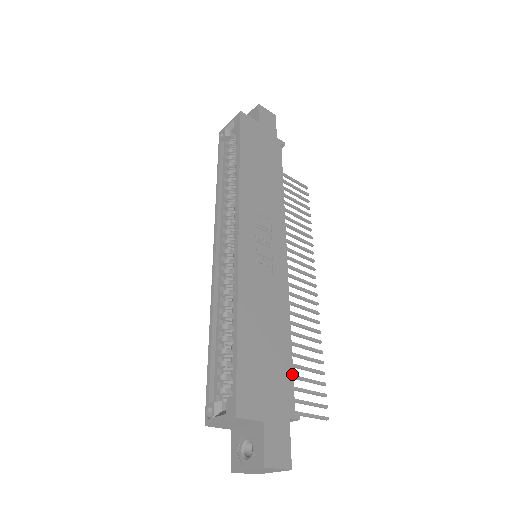
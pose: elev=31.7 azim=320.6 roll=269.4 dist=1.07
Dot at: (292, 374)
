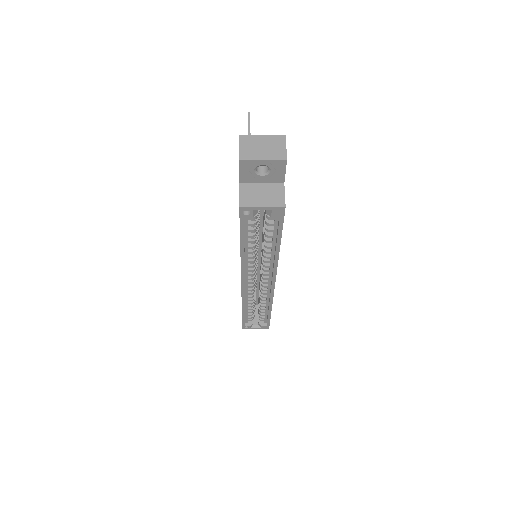
Dot at: occluded
